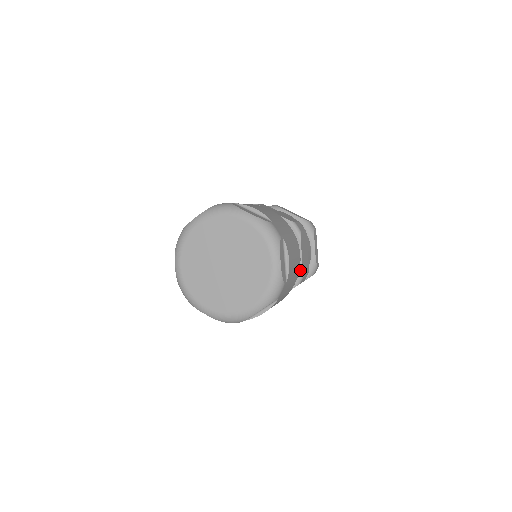
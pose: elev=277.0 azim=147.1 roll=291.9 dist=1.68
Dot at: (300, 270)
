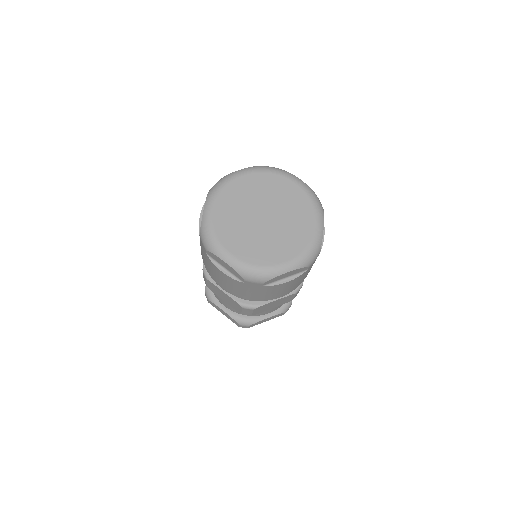
Dot at: occluded
